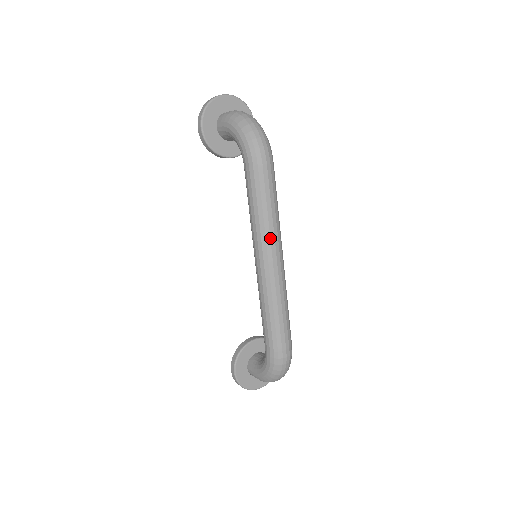
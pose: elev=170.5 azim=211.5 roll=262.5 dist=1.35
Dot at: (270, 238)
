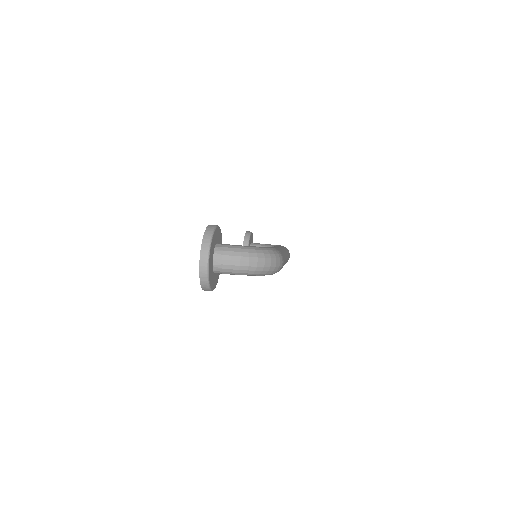
Dot at: occluded
